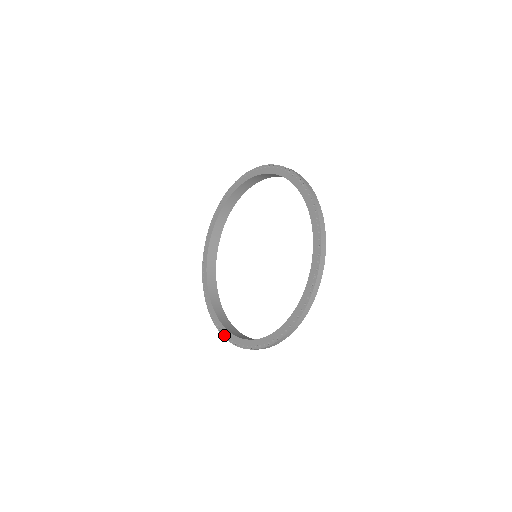
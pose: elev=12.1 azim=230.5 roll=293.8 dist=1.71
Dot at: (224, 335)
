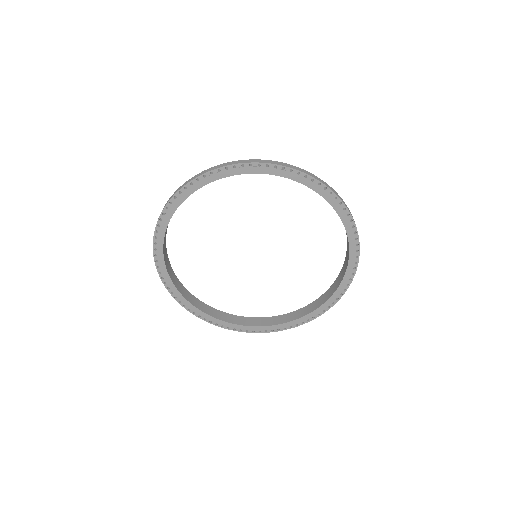
Dot at: (226, 328)
